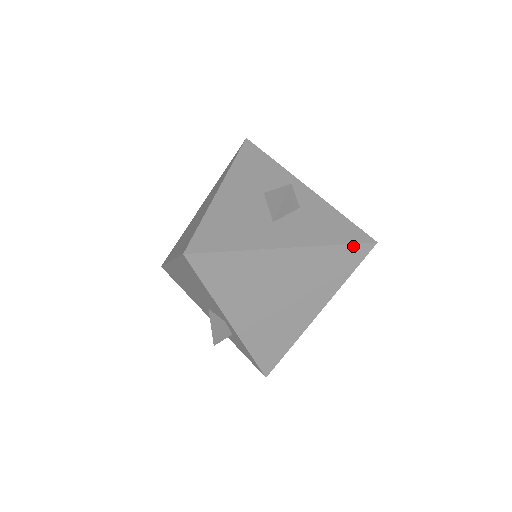
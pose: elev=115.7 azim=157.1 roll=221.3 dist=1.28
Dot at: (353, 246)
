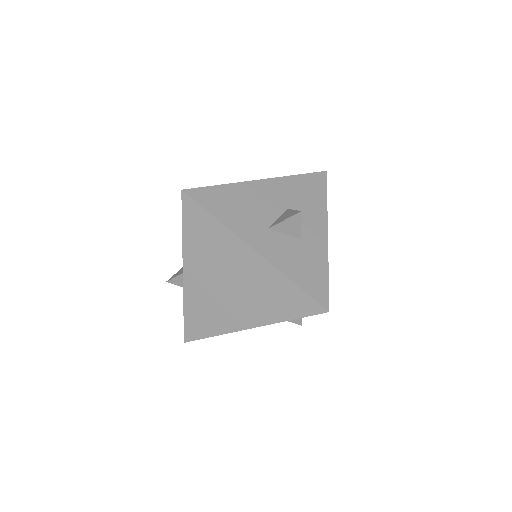
Dot at: (307, 296)
